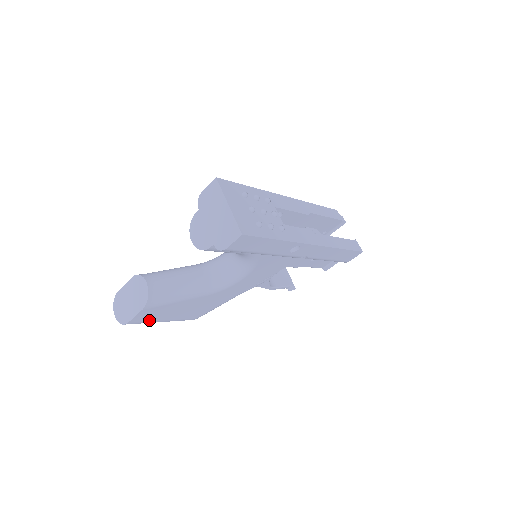
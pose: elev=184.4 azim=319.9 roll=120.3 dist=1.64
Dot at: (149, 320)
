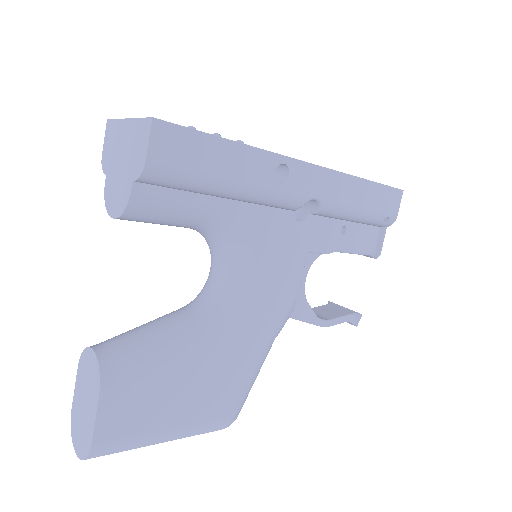
Dot at: (135, 431)
